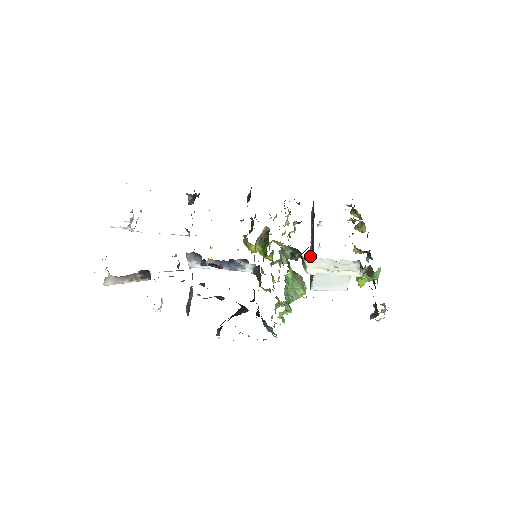
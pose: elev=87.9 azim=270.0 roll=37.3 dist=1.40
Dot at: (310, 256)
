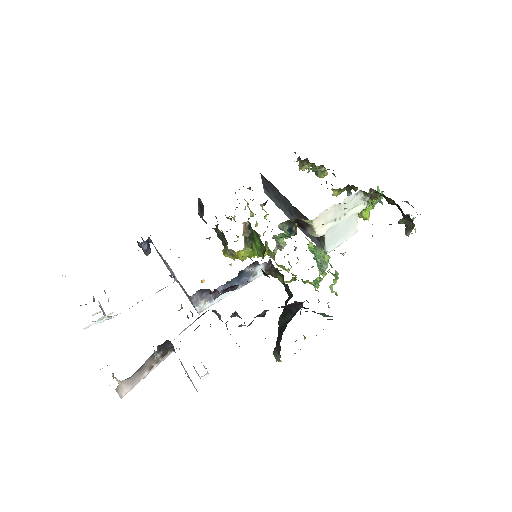
Dot at: (298, 227)
